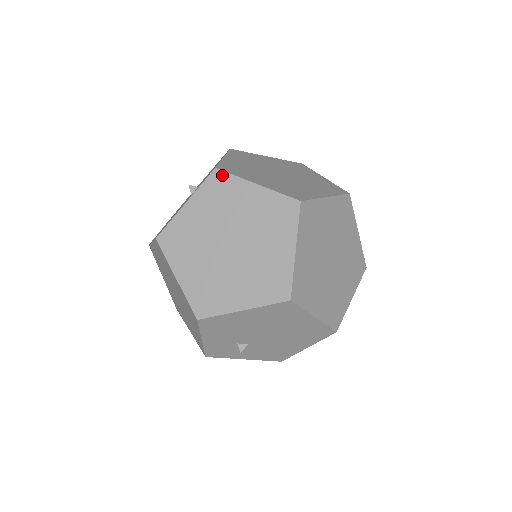
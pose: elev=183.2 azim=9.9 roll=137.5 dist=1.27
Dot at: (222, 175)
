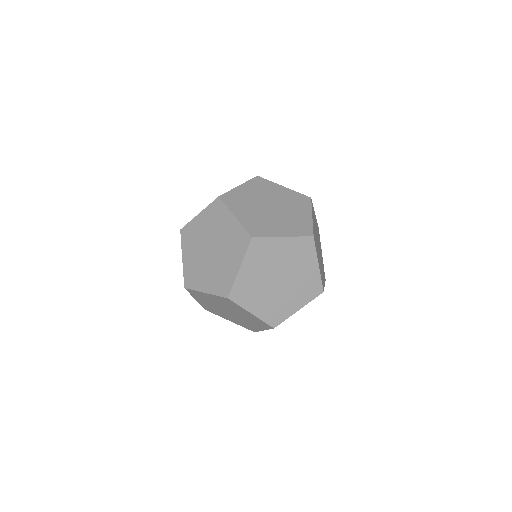
Dot at: (190, 290)
